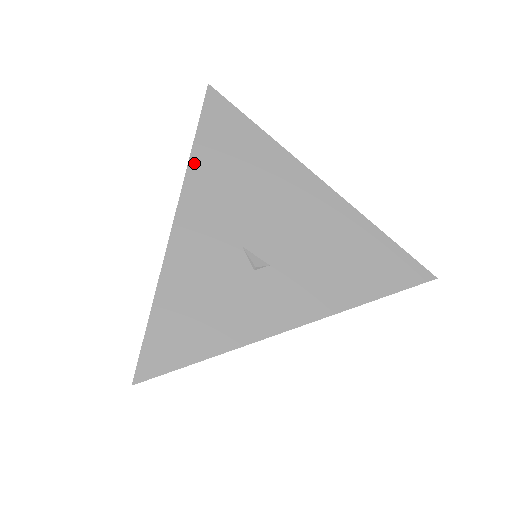
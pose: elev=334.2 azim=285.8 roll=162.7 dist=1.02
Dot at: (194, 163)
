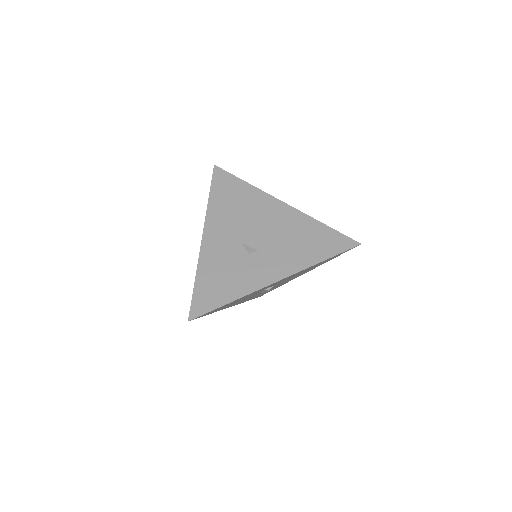
Dot at: (210, 205)
